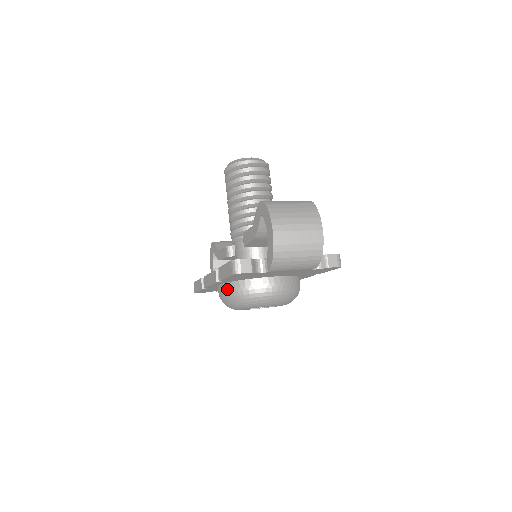
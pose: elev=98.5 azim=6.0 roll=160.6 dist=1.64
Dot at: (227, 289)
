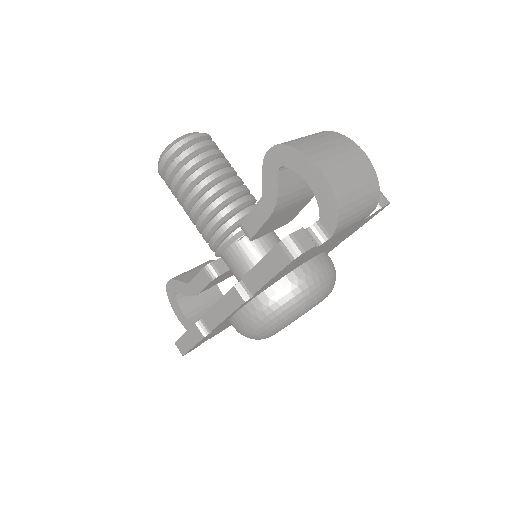
Dot at: (257, 308)
